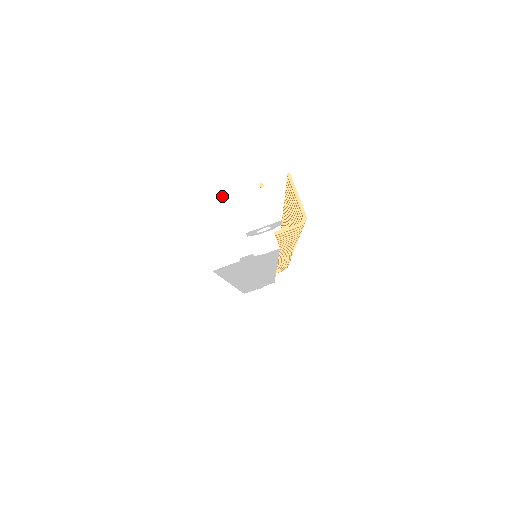
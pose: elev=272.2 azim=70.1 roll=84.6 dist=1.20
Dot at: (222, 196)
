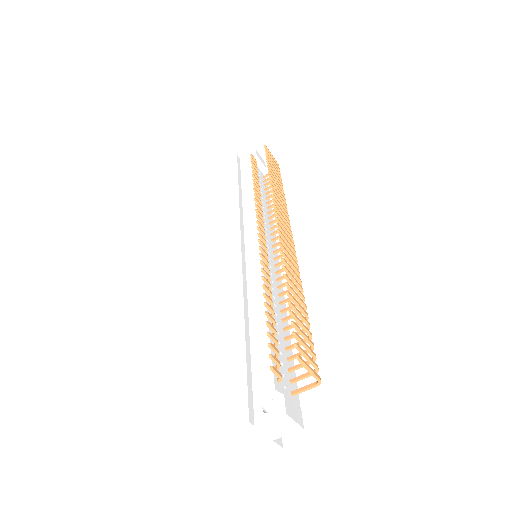
Dot at: (244, 427)
